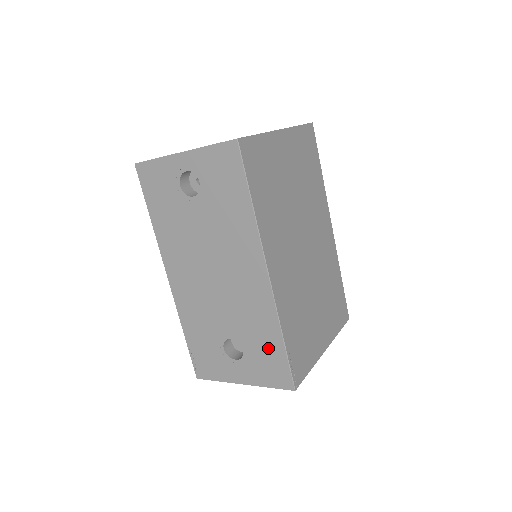
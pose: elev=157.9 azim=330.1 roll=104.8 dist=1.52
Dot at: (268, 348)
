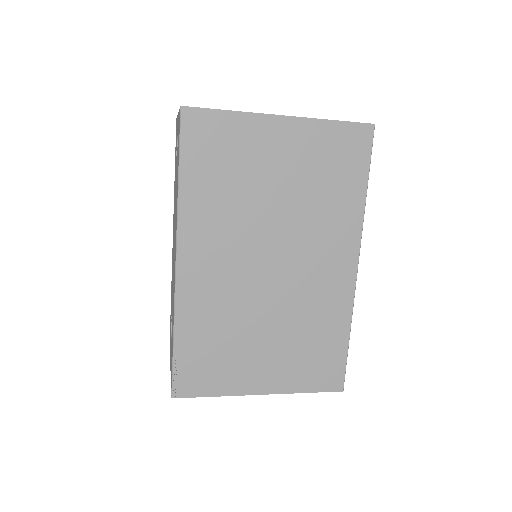
Dot at: (172, 340)
